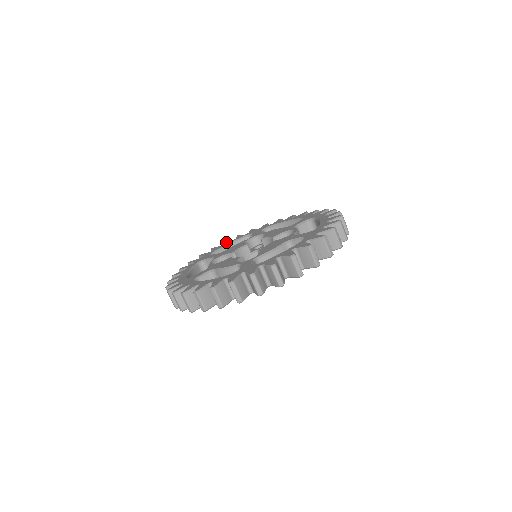
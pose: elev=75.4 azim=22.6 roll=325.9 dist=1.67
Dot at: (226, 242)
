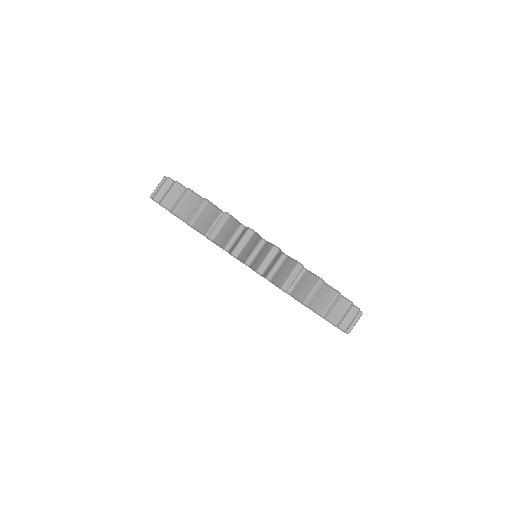
Dot at: occluded
